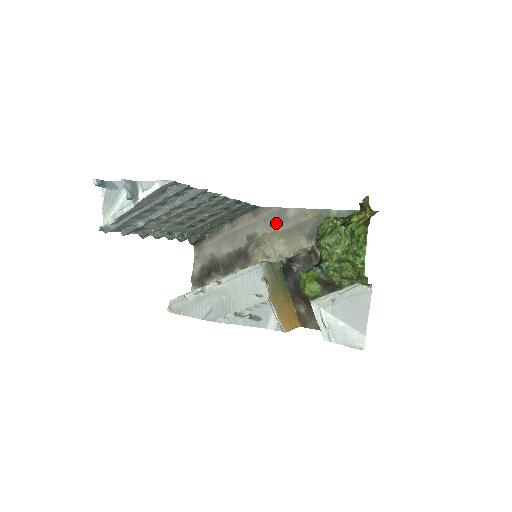
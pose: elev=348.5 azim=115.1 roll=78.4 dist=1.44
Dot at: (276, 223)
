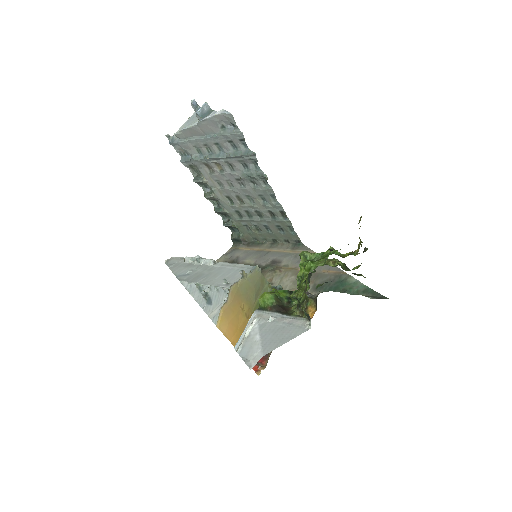
Dot at: occluded
